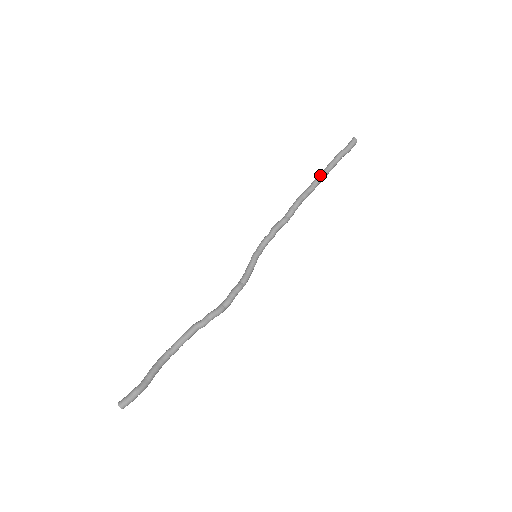
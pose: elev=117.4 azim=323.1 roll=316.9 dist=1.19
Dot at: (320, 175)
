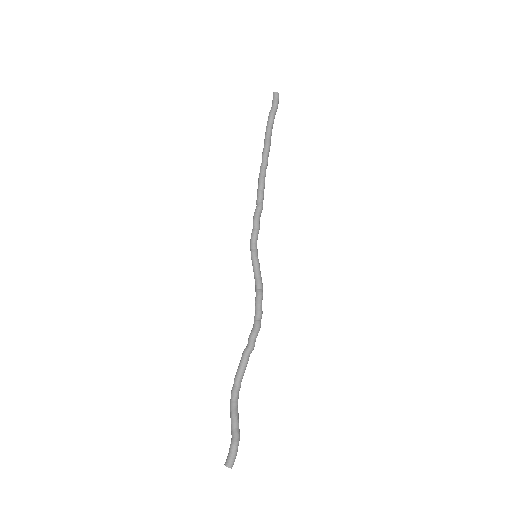
Dot at: (266, 145)
